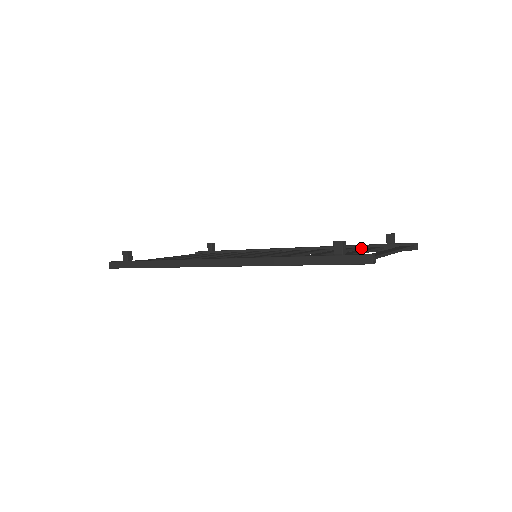
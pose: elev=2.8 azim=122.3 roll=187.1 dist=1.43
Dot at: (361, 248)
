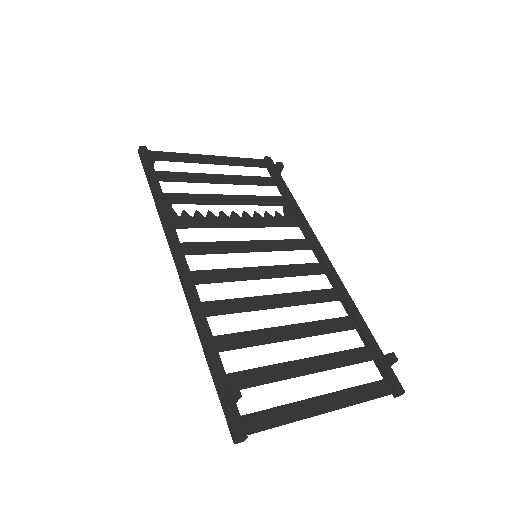
Dot at: (362, 333)
